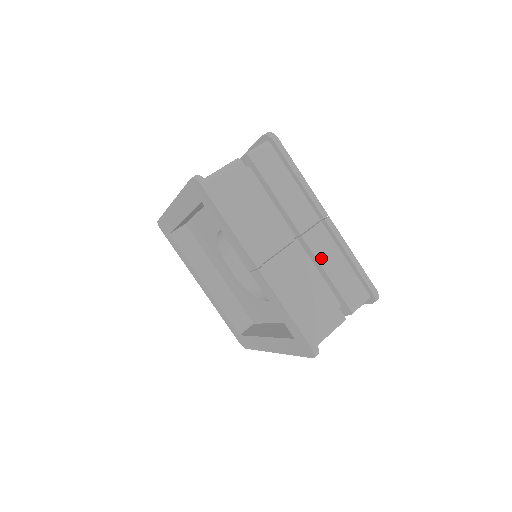
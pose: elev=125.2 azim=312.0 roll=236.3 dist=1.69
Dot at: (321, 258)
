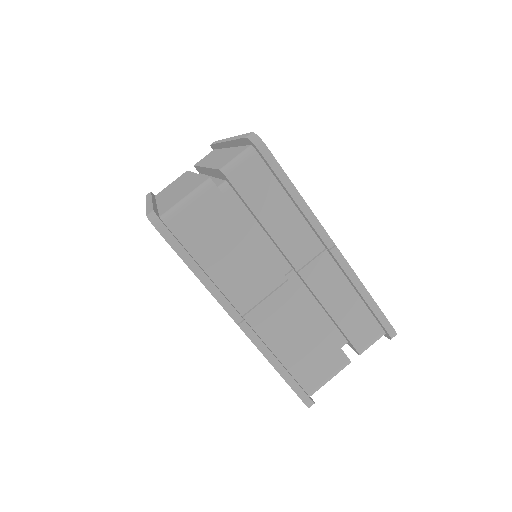
Dot at: (323, 296)
